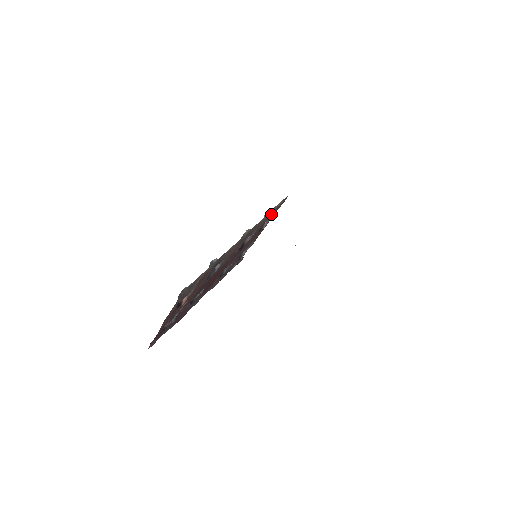
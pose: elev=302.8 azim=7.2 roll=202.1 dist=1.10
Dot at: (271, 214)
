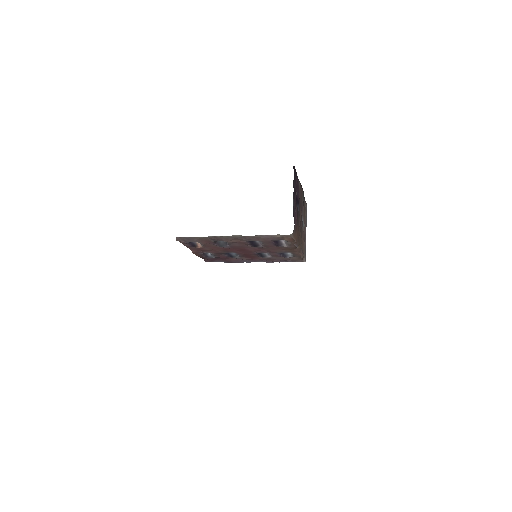
Dot at: (273, 238)
